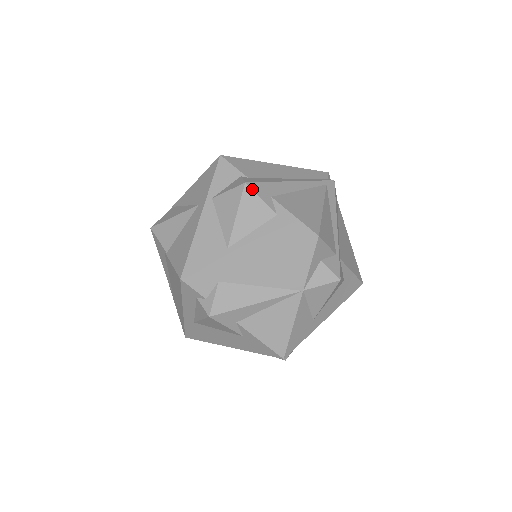
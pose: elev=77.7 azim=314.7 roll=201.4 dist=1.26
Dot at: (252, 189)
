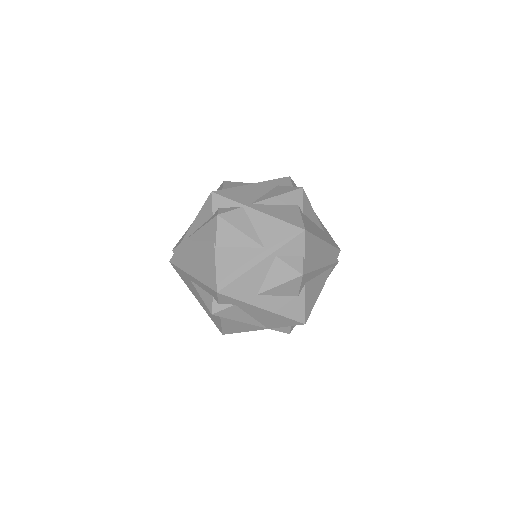
Dot at: (302, 279)
